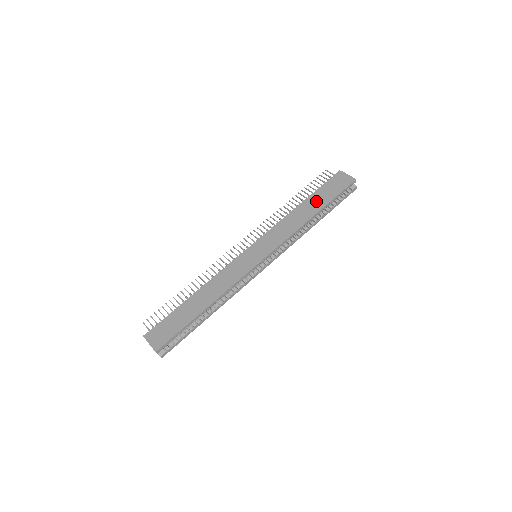
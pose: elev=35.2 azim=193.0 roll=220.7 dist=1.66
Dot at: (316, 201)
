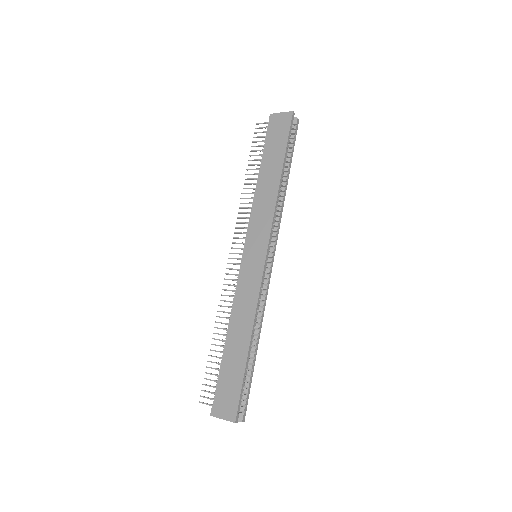
Dot at: (272, 160)
